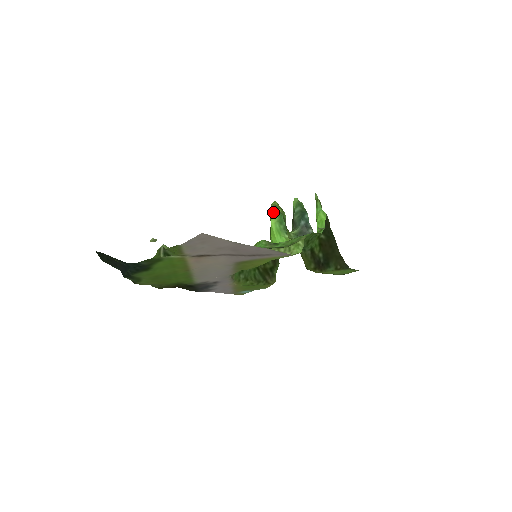
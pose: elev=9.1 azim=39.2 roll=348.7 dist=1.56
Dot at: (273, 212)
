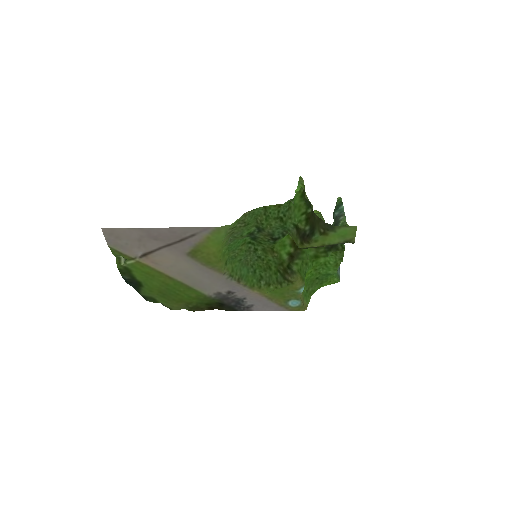
Dot at: occluded
